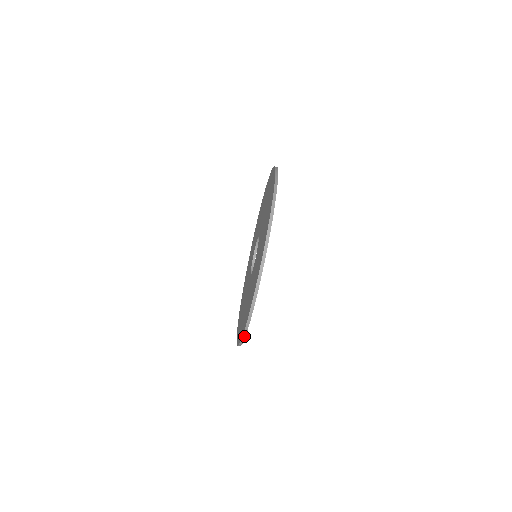
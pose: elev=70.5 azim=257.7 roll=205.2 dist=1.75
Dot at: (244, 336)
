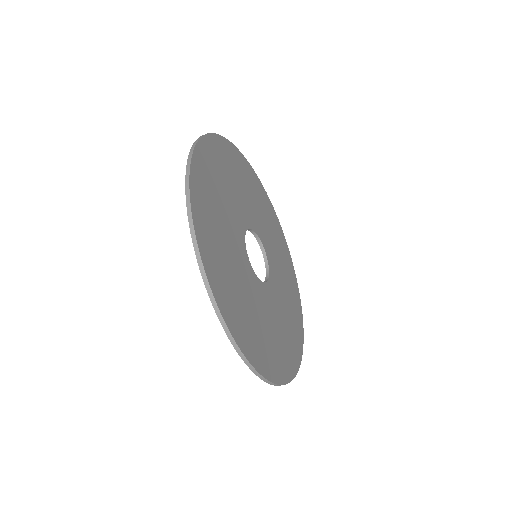
Dot at: (298, 368)
